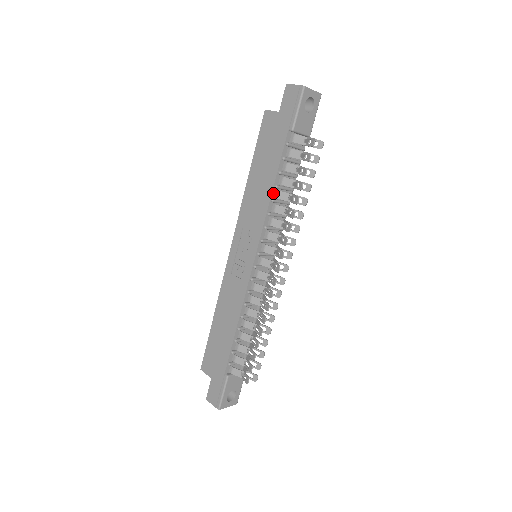
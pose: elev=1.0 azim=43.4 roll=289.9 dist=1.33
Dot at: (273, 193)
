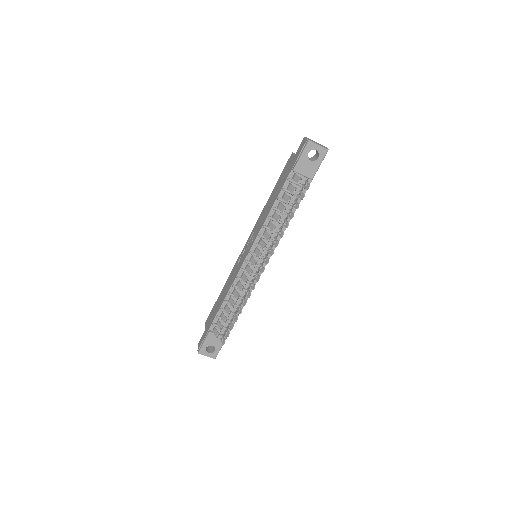
Dot at: (271, 212)
